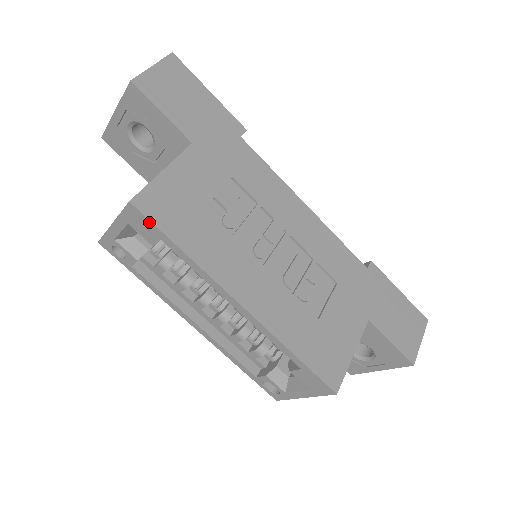
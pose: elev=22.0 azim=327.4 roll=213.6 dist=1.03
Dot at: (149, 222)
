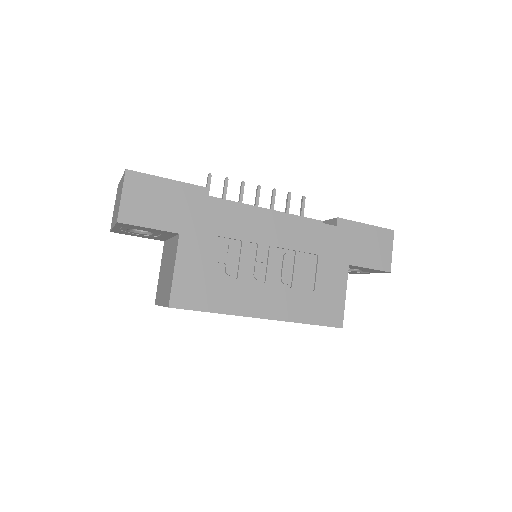
Dot at: occluded
